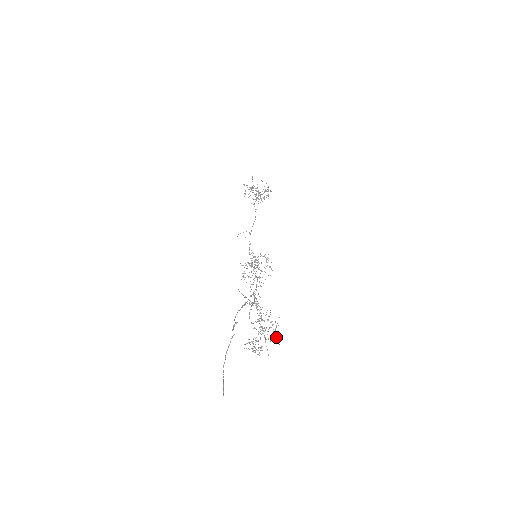
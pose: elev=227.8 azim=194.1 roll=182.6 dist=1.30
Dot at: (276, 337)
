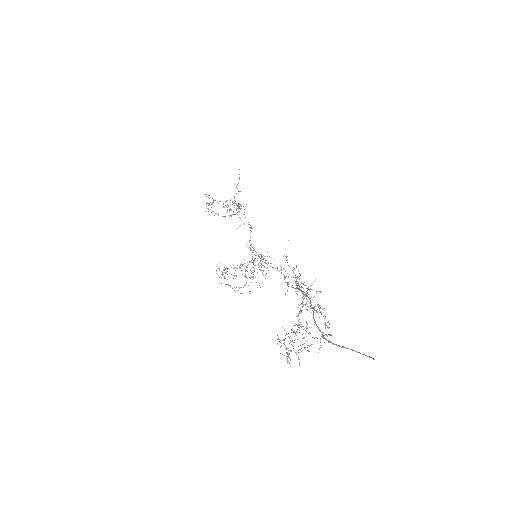
Dot at: occluded
